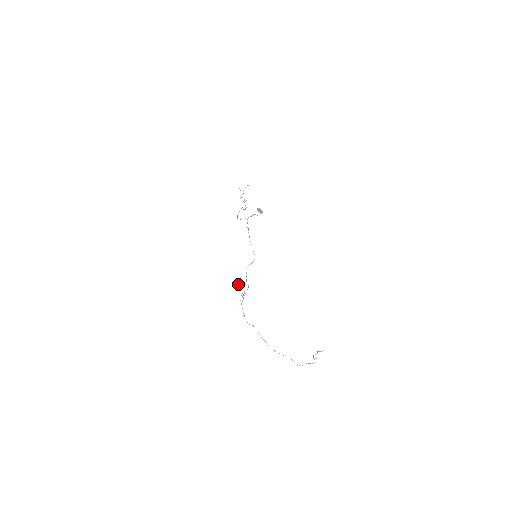
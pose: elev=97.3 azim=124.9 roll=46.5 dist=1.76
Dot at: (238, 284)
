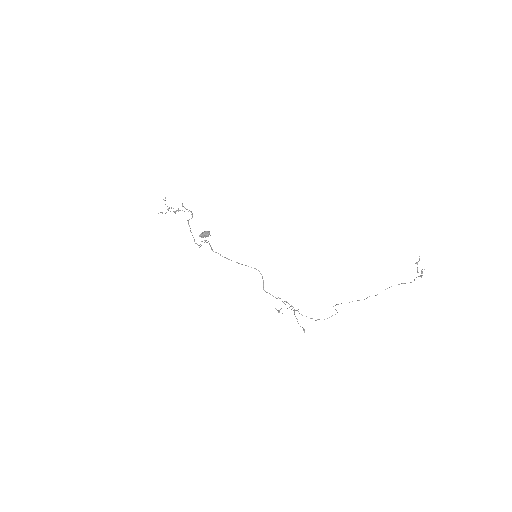
Dot at: occluded
